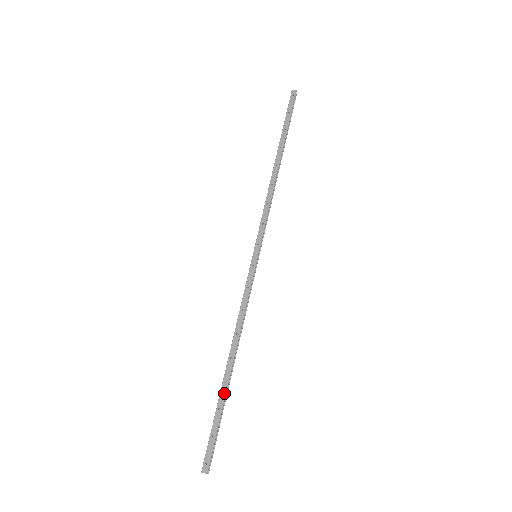
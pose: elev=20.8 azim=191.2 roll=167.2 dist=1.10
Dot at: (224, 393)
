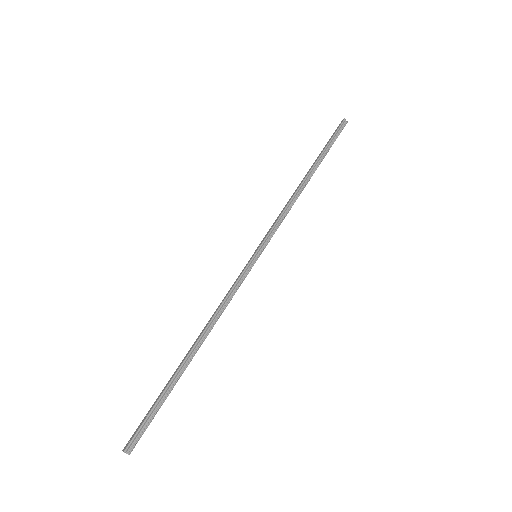
Dot at: (173, 376)
